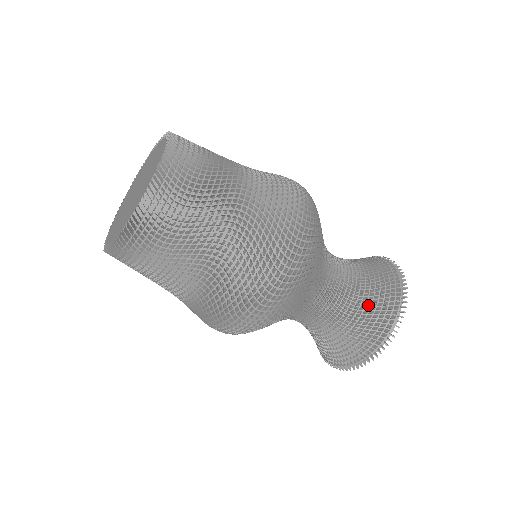
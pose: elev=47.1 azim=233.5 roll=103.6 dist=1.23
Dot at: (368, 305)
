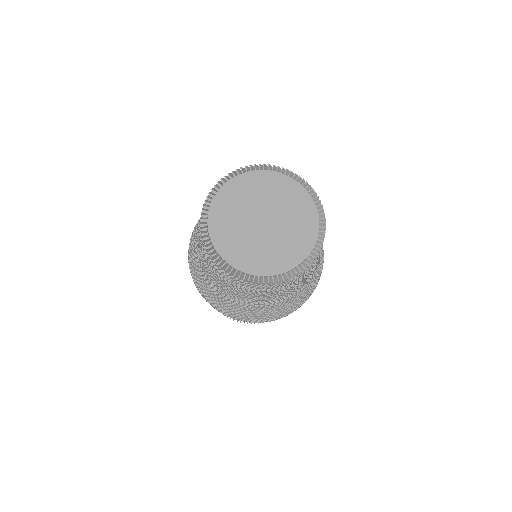
Dot at: occluded
